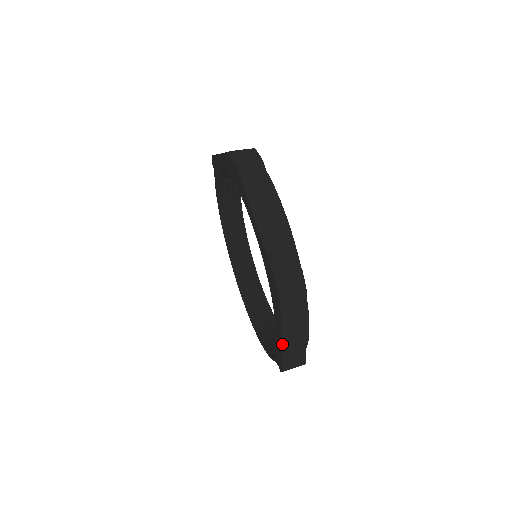
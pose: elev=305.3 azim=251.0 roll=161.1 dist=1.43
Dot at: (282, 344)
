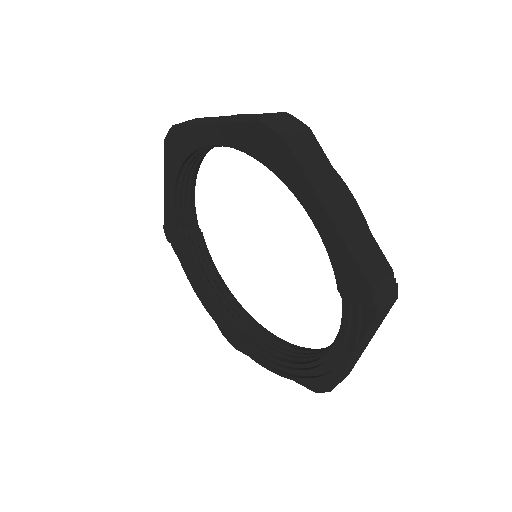
Dot at: (333, 222)
